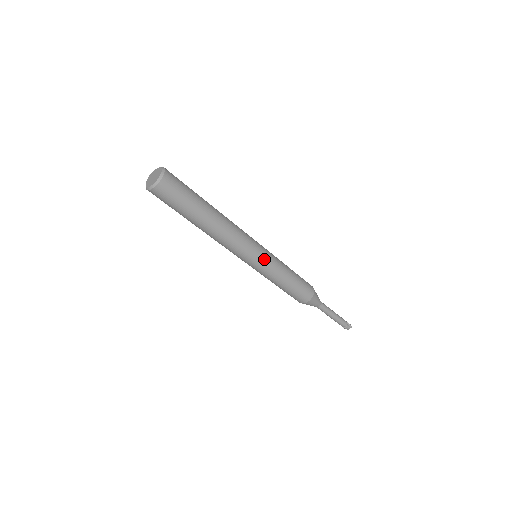
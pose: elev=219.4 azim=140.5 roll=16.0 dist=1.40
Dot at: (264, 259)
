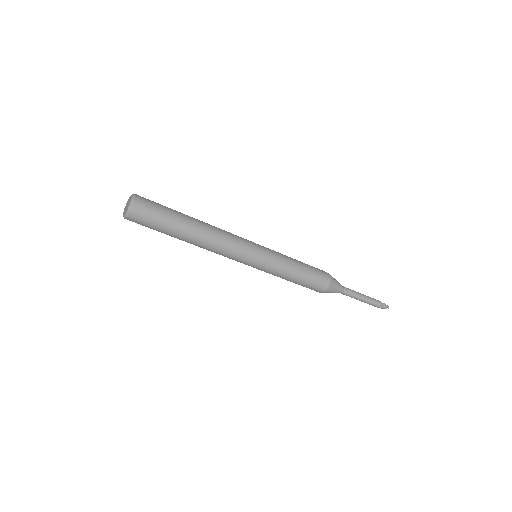
Dot at: (258, 265)
